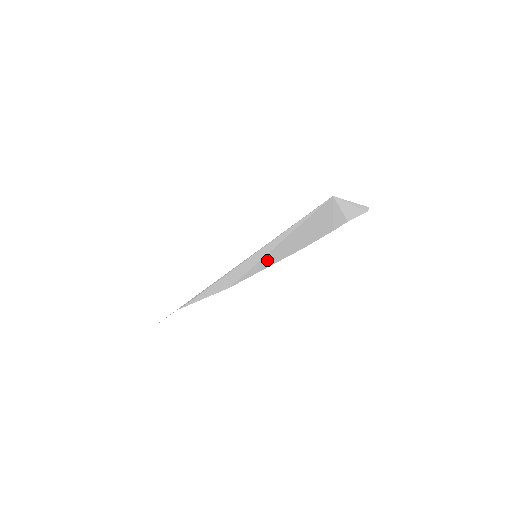
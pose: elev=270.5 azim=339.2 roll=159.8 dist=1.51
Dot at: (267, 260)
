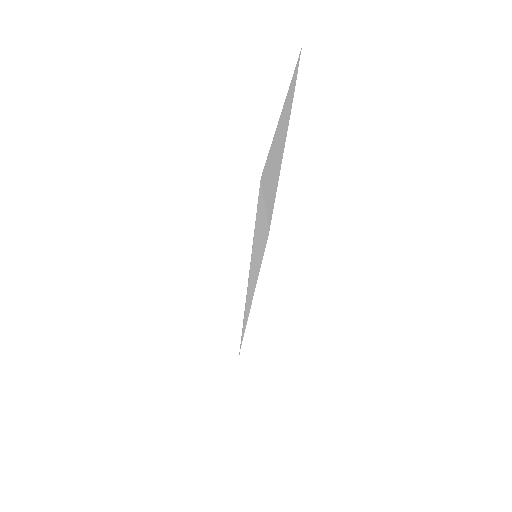
Dot at: (273, 185)
